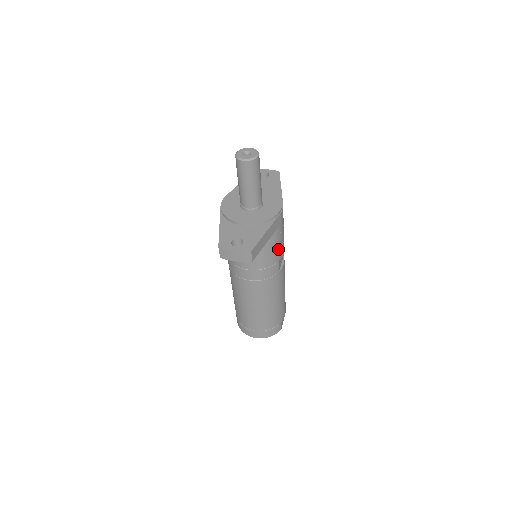
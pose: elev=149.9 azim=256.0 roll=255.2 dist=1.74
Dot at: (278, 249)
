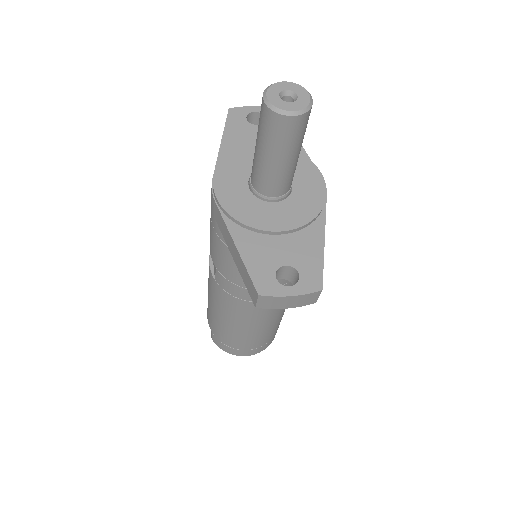
Dot at: occluded
